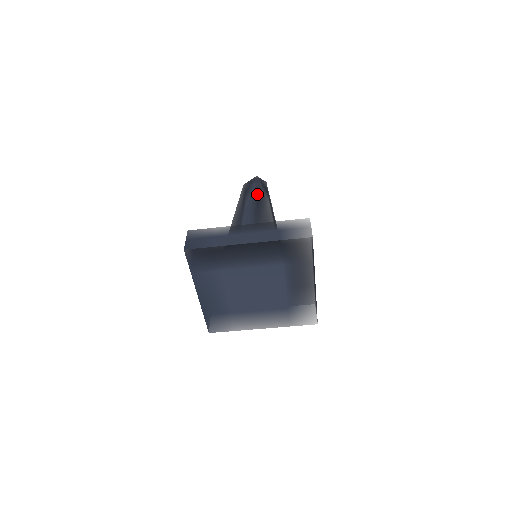
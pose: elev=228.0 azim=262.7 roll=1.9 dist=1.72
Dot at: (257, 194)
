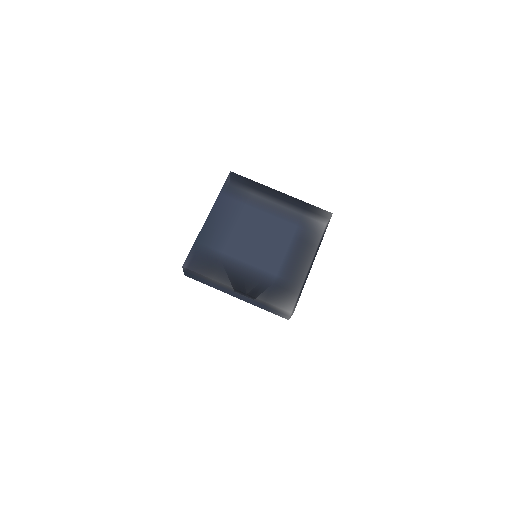
Dot at: occluded
